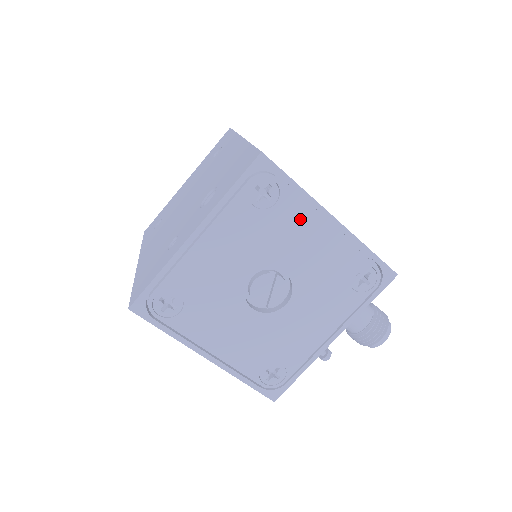
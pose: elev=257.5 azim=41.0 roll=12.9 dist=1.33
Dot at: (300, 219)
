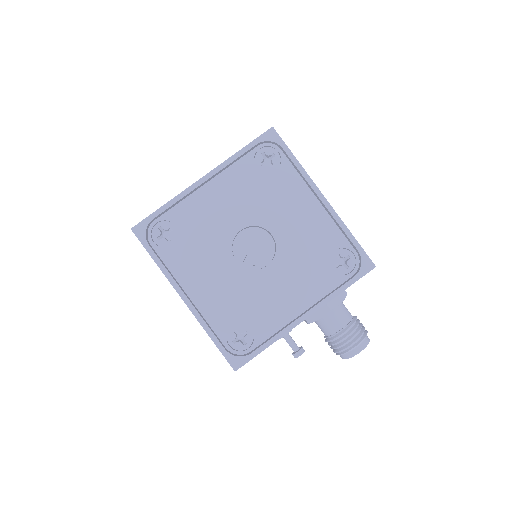
Dot at: (294, 189)
